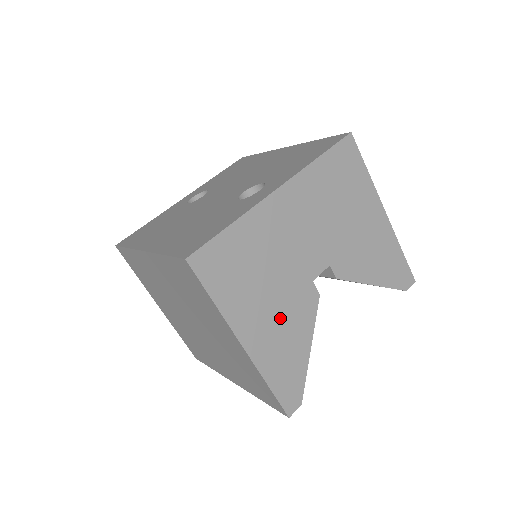
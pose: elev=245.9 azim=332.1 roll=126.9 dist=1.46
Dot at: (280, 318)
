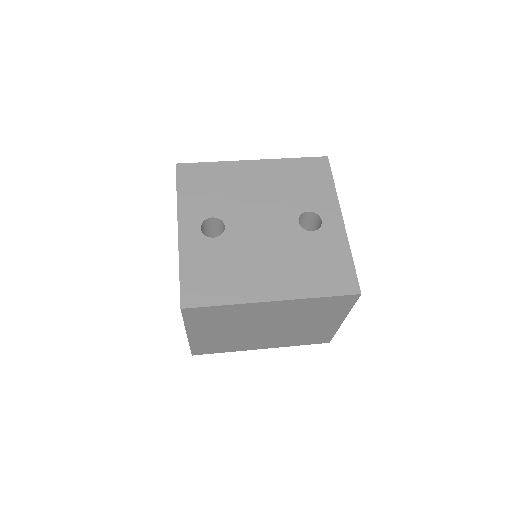
Dot at: occluded
